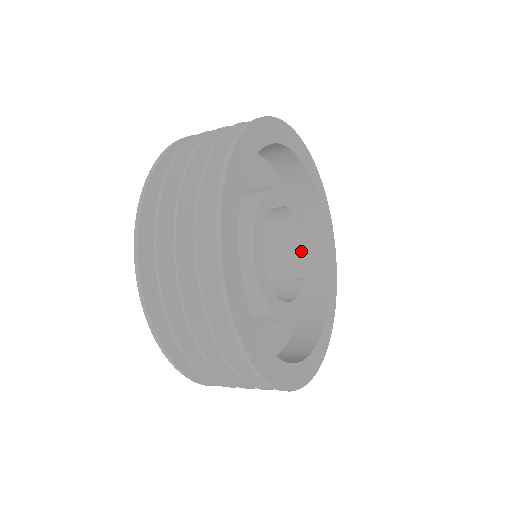
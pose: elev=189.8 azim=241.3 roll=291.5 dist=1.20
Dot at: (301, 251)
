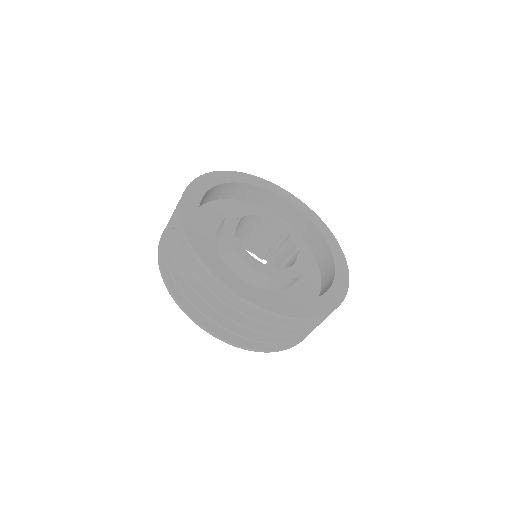
Dot at: (290, 267)
